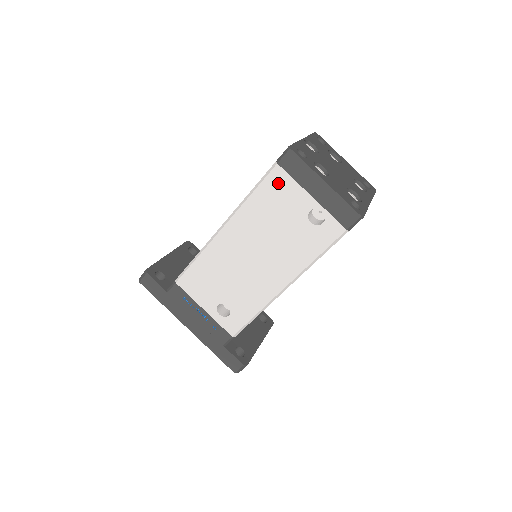
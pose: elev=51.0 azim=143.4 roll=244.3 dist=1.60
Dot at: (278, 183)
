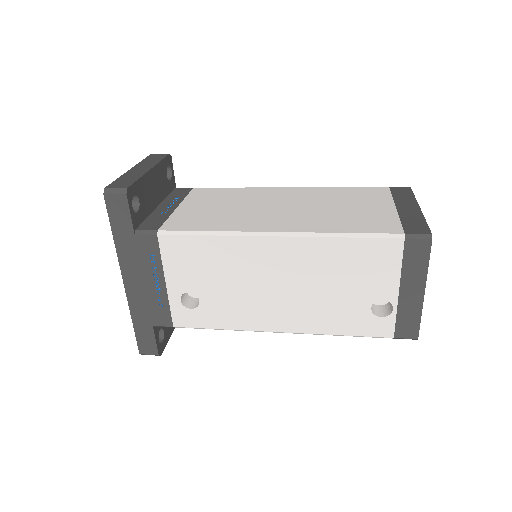
Dot at: (384, 253)
